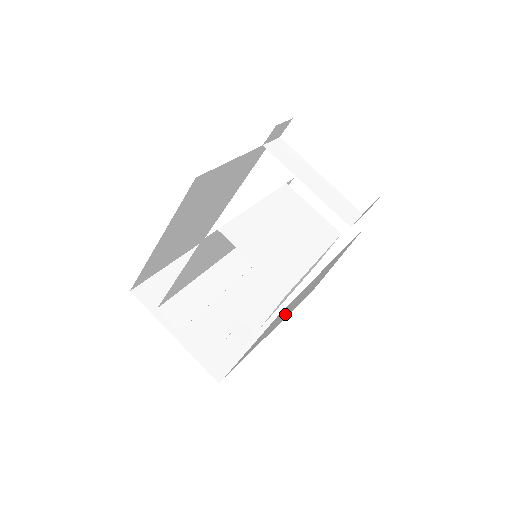
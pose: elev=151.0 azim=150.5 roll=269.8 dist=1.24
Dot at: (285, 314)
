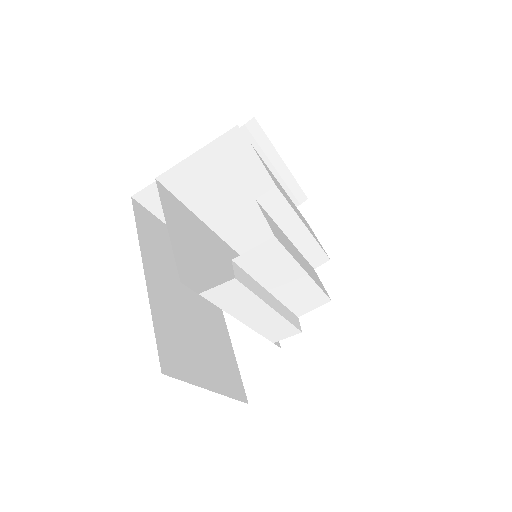
Dot at: occluded
